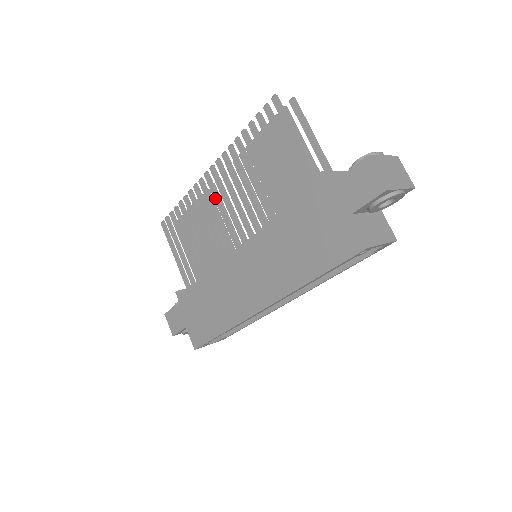
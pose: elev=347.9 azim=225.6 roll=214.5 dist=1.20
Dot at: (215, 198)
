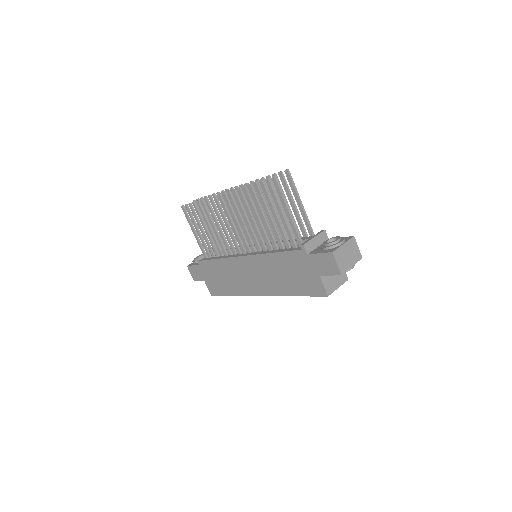
Dot at: (227, 214)
